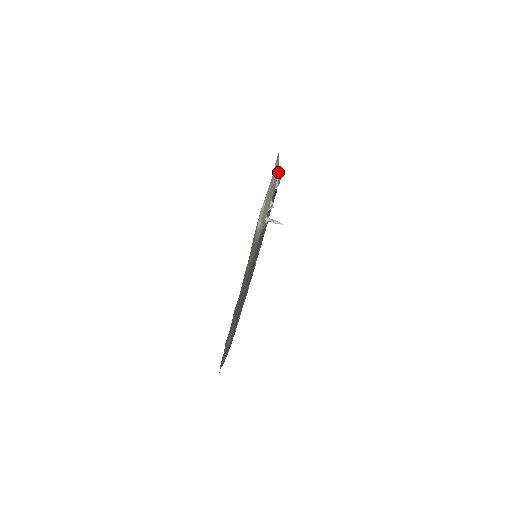
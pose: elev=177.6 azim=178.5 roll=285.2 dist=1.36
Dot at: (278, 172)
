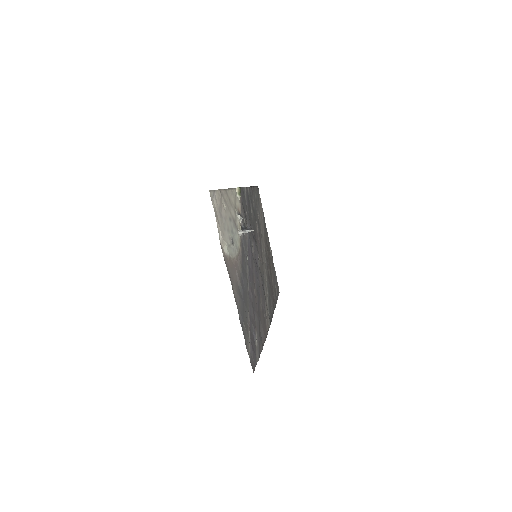
Dot at: (233, 188)
